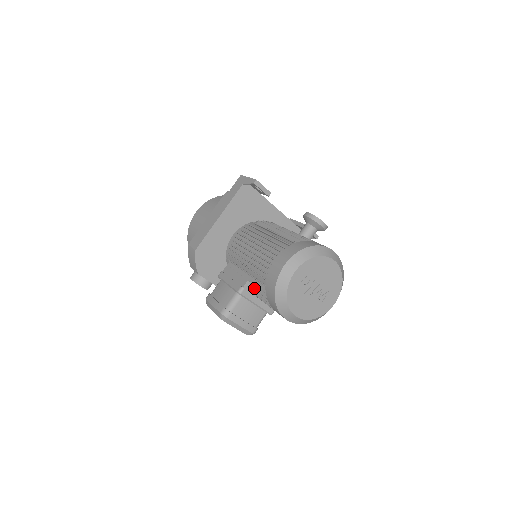
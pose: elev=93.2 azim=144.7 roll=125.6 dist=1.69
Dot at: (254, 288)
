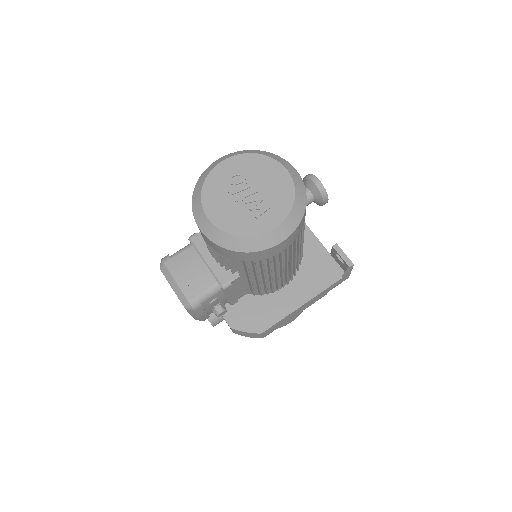
Dot at: occluded
